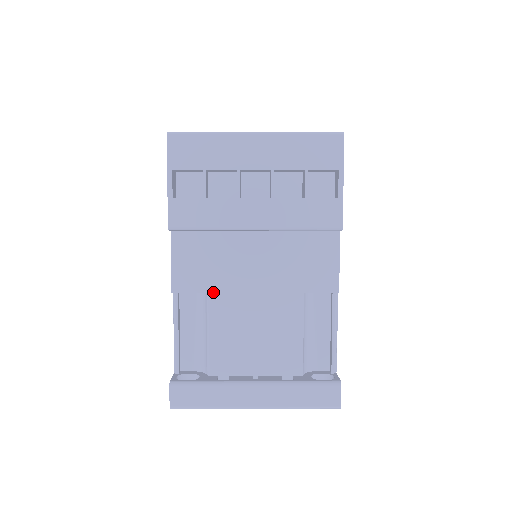
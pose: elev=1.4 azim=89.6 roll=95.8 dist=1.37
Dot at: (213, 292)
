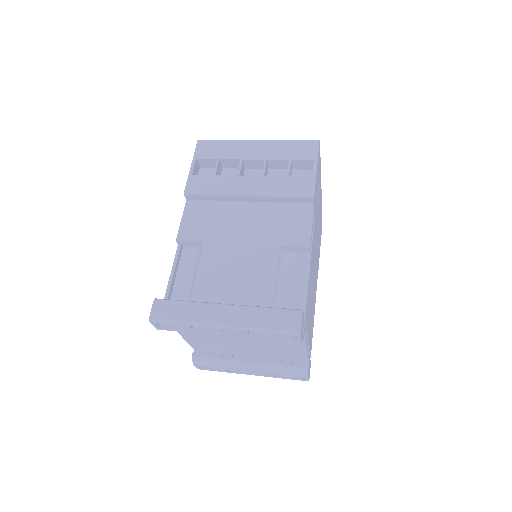
Dot at: (208, 241)
